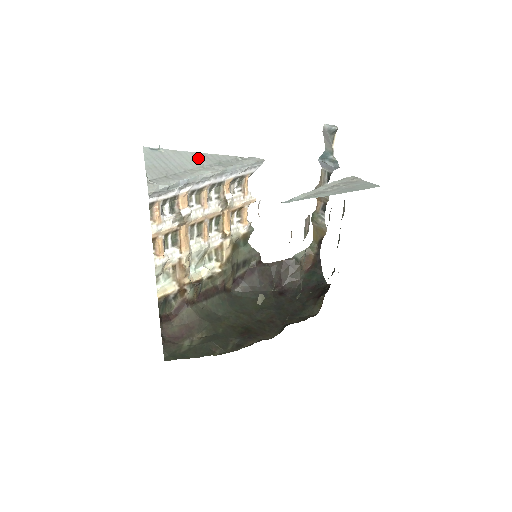
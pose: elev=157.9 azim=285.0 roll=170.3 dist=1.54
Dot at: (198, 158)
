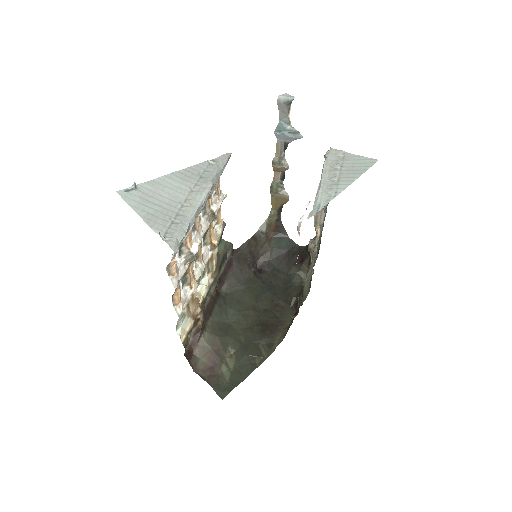
Dot at: (178, 181)
